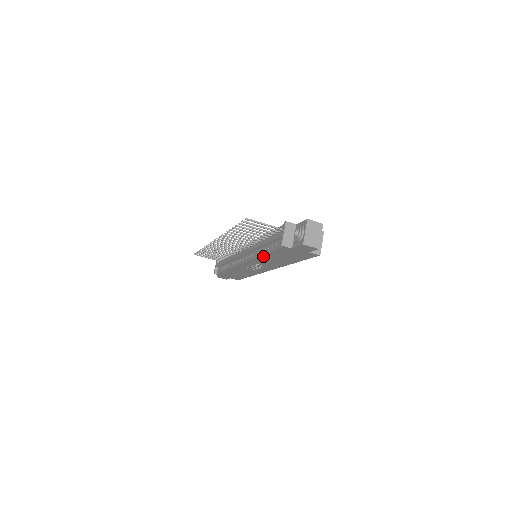
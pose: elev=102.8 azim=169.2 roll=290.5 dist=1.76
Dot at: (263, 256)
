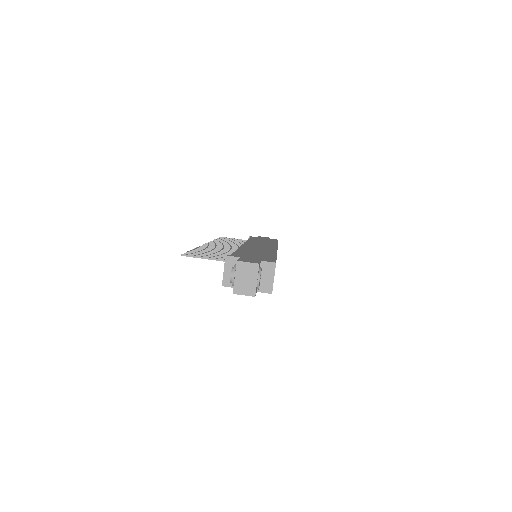
Dot at: occluded
